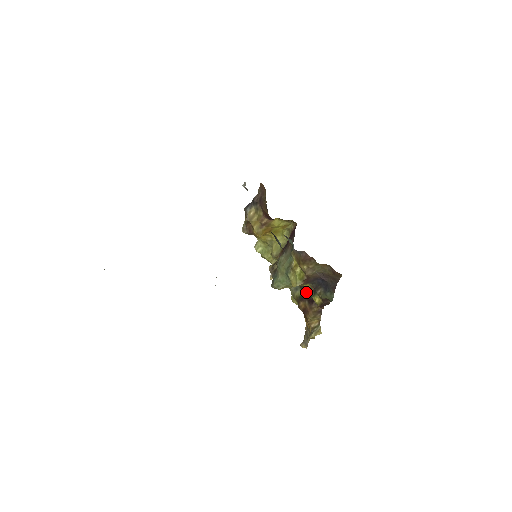
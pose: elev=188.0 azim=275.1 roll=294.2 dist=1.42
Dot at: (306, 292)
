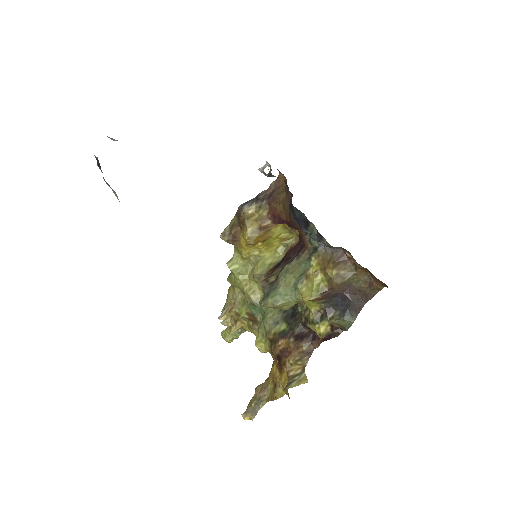
Dot at: (294, 325)
